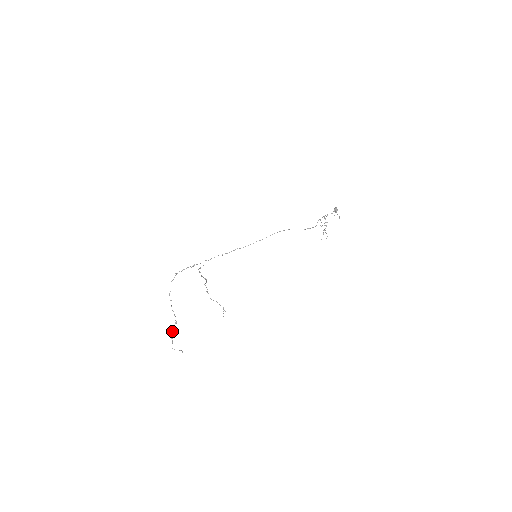
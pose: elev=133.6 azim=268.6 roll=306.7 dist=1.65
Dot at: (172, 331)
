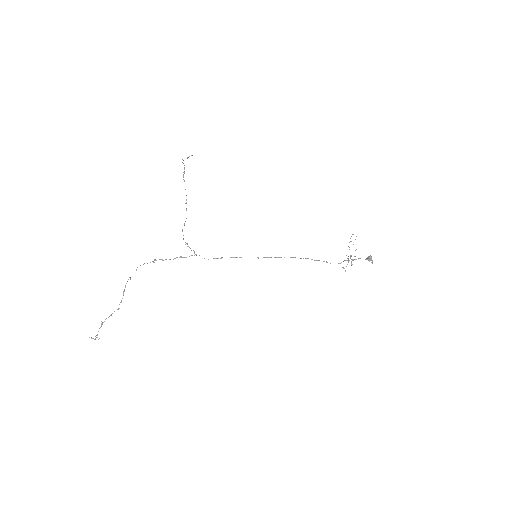
Dot at: occluded
